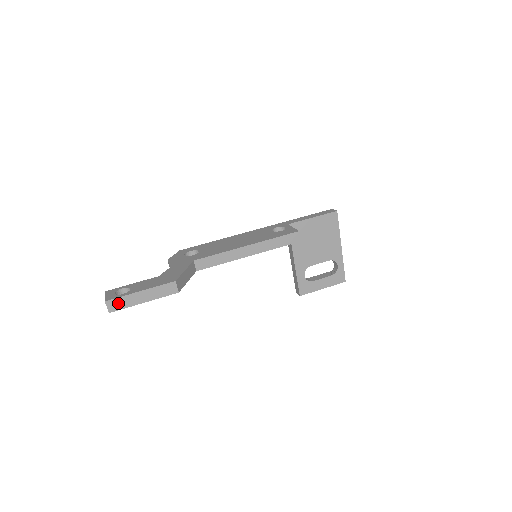
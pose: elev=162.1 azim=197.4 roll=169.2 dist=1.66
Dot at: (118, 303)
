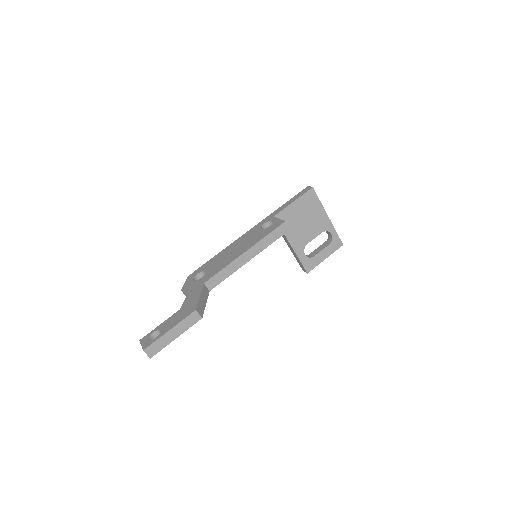
Dot at: (155, 347)
